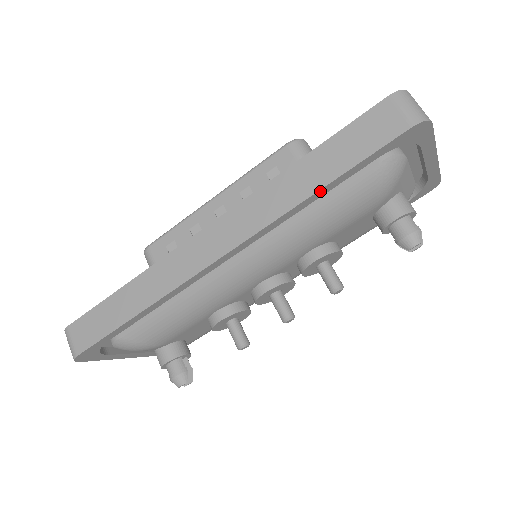
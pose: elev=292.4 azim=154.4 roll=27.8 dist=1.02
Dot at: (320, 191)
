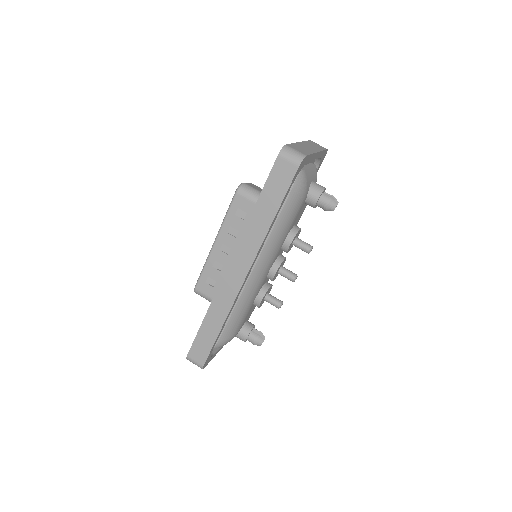
Dot at: (274, 220)
